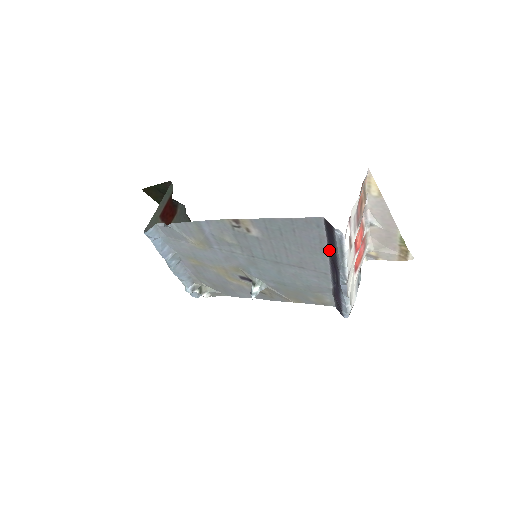
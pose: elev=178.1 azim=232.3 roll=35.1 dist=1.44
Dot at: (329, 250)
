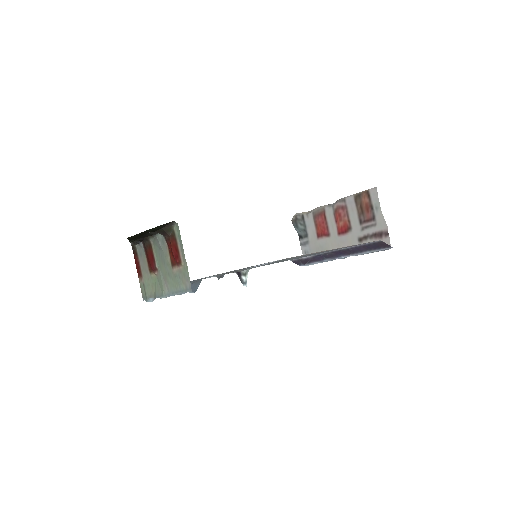
Dot at: (352, 248)
